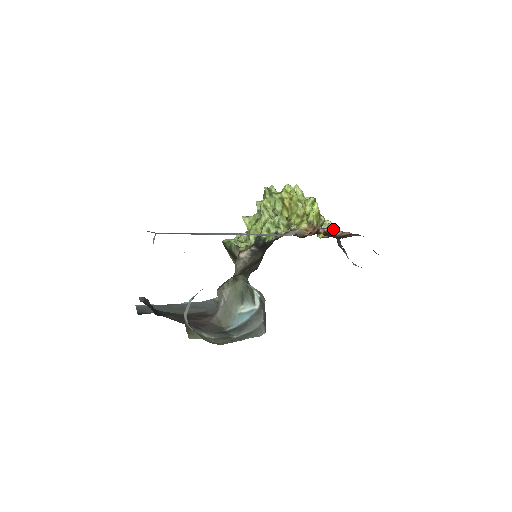
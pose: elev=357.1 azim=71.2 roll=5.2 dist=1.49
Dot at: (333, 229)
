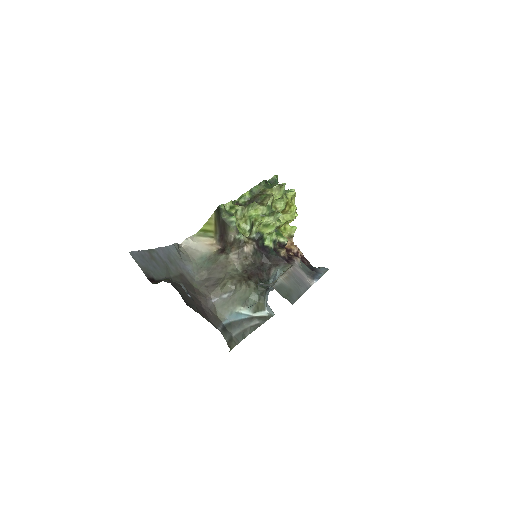
Dot at: occluded
